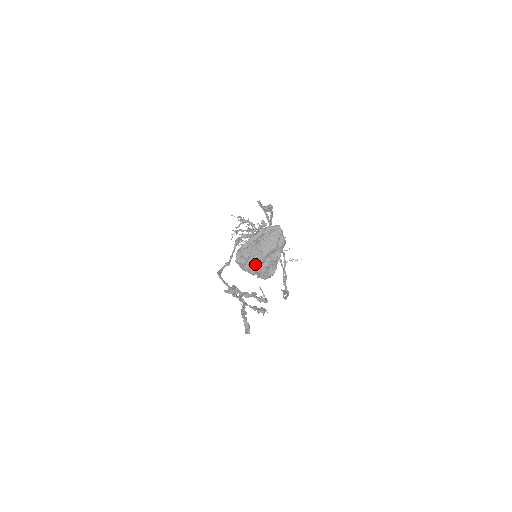
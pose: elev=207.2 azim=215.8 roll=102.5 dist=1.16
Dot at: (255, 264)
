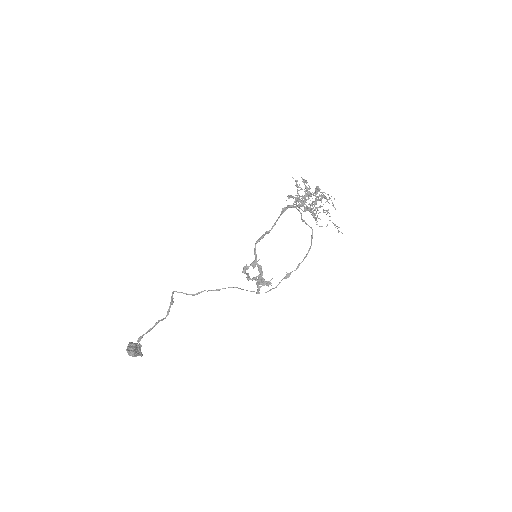
Dot at: occluded
